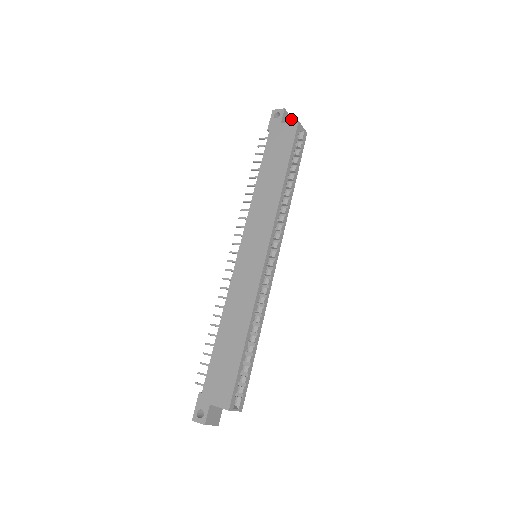
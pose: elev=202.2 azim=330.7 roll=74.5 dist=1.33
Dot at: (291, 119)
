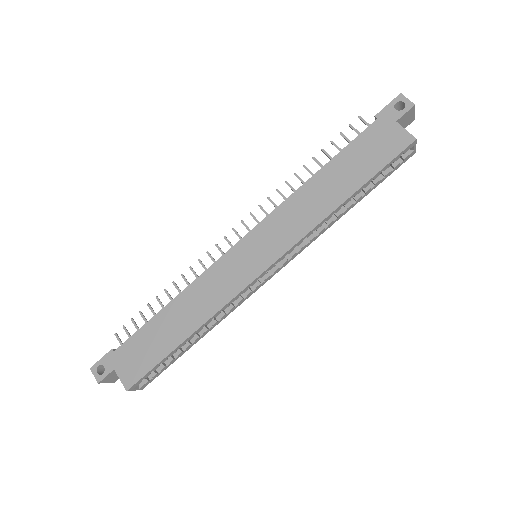
Dot at: (413, 118)
